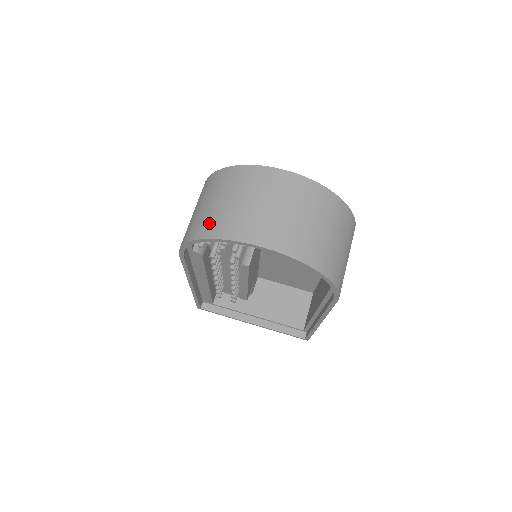
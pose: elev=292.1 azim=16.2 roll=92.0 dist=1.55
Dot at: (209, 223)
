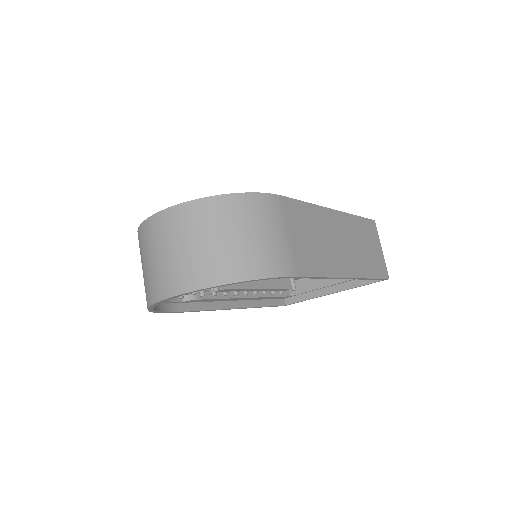
Dot at: occluded
